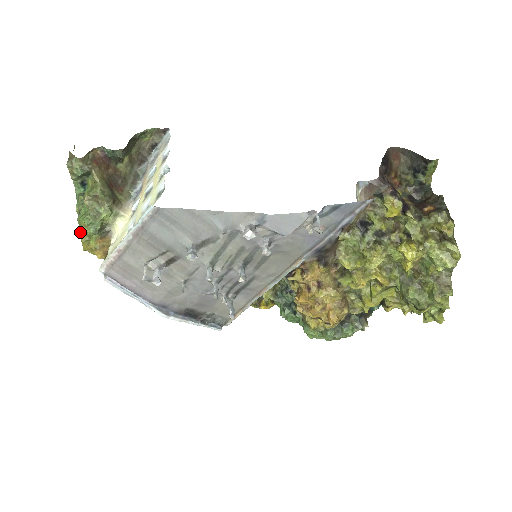
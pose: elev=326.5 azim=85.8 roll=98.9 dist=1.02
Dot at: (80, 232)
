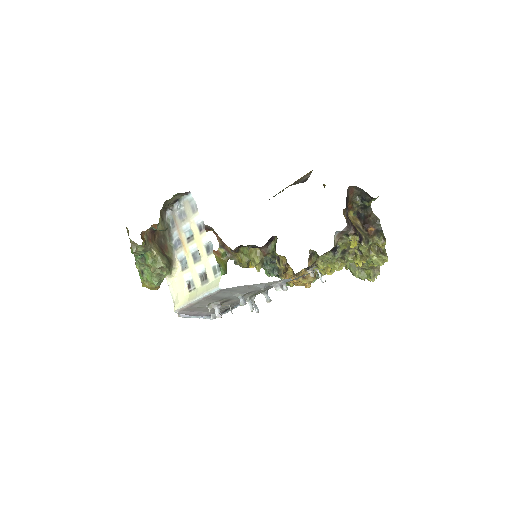
Dot at: (141, 279)
